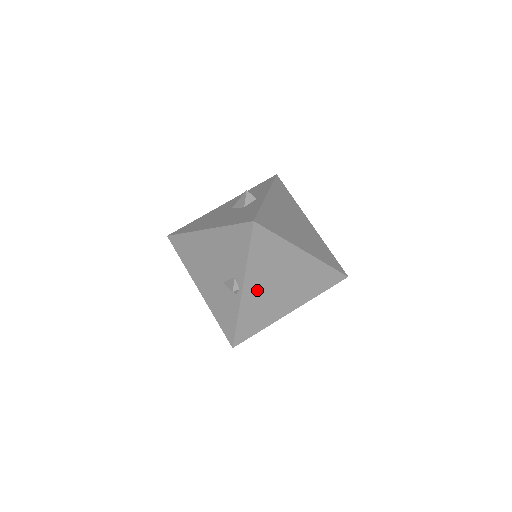
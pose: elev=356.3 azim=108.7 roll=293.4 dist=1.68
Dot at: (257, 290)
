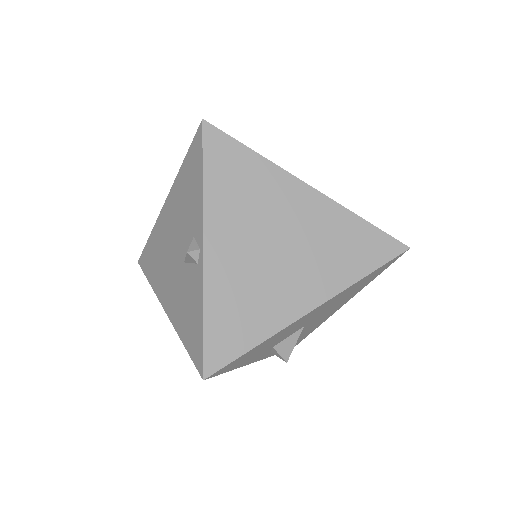
Dot at: (232, 251)
